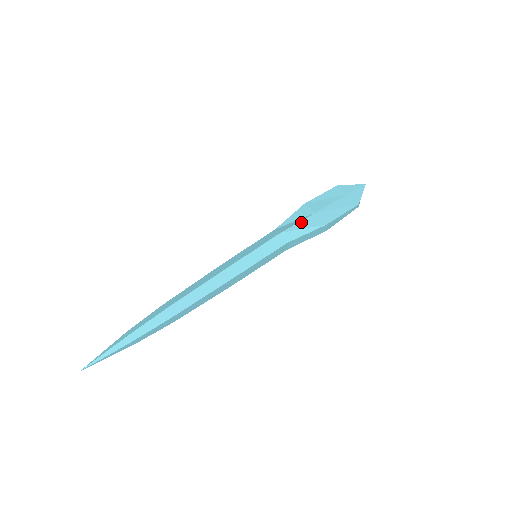
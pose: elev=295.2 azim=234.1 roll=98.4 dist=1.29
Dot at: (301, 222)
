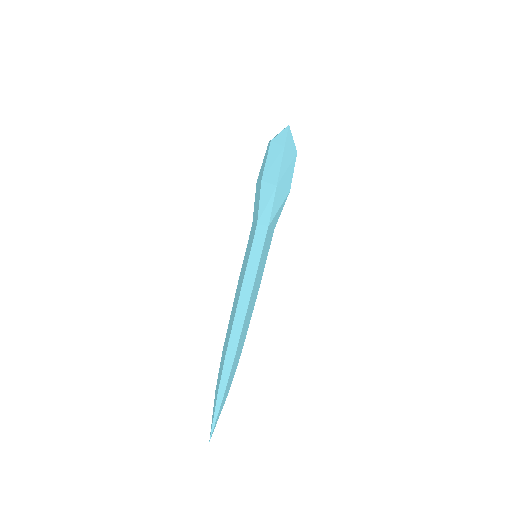
Dot at: (274, 204)
